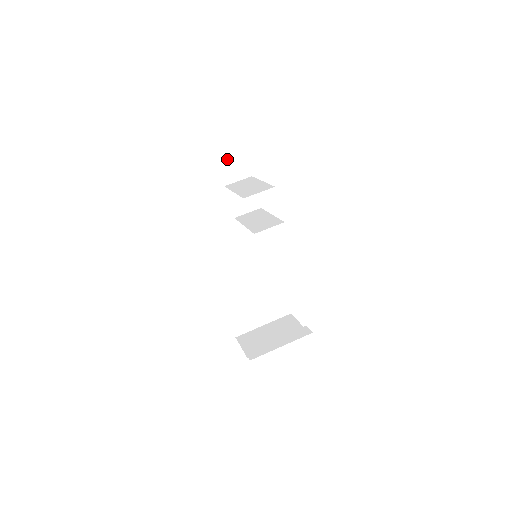
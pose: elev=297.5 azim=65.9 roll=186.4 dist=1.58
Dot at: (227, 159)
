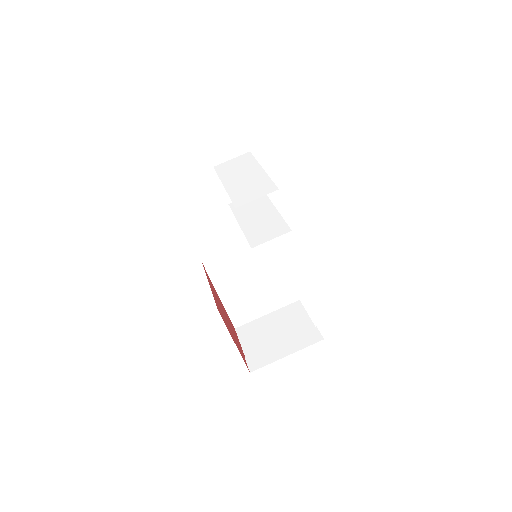
Dot at: (215, 132)
